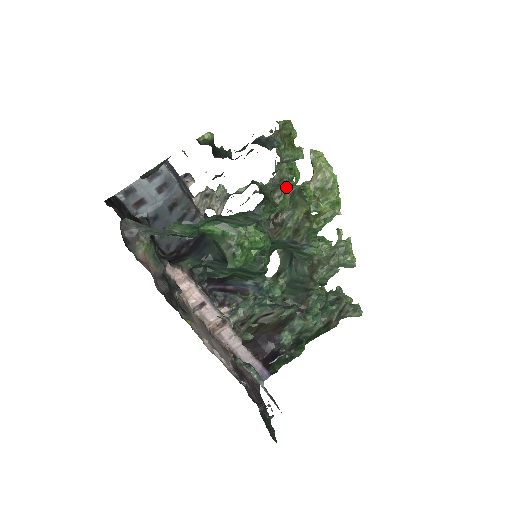
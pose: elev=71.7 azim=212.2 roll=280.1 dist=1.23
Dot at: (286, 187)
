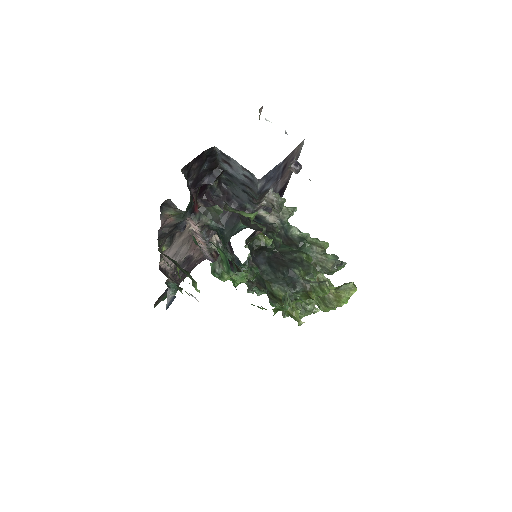
Dot at: occluded
